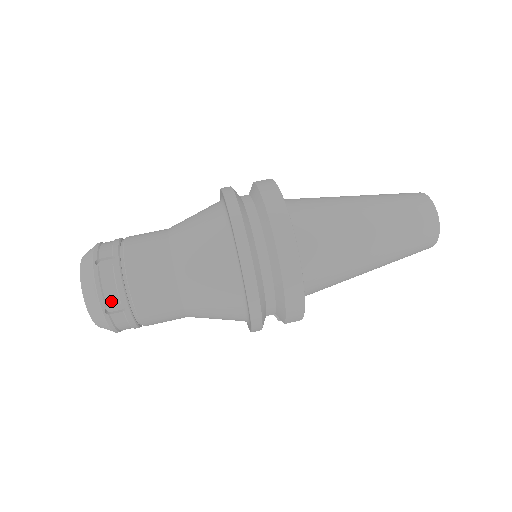
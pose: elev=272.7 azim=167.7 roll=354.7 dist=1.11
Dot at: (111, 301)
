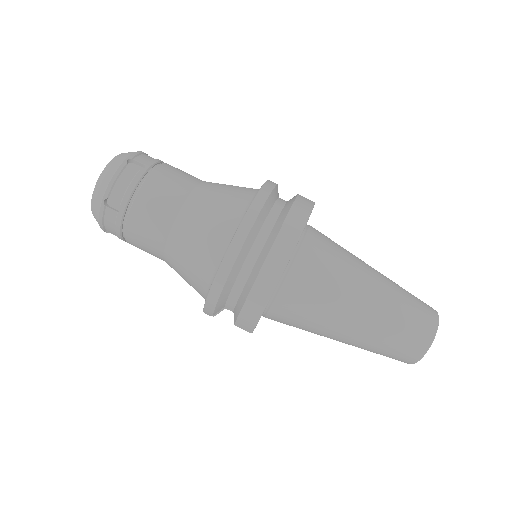
Dot at: (115, 196)
